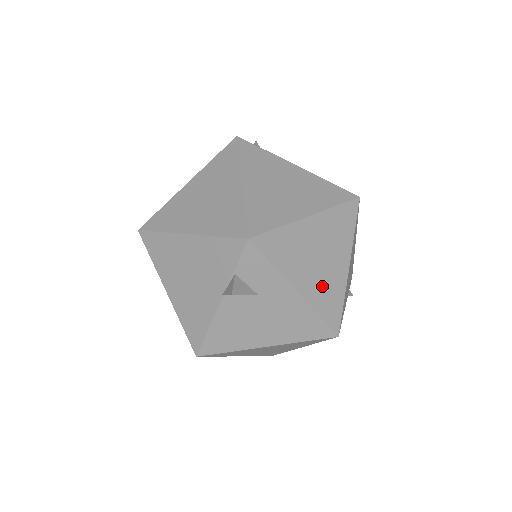
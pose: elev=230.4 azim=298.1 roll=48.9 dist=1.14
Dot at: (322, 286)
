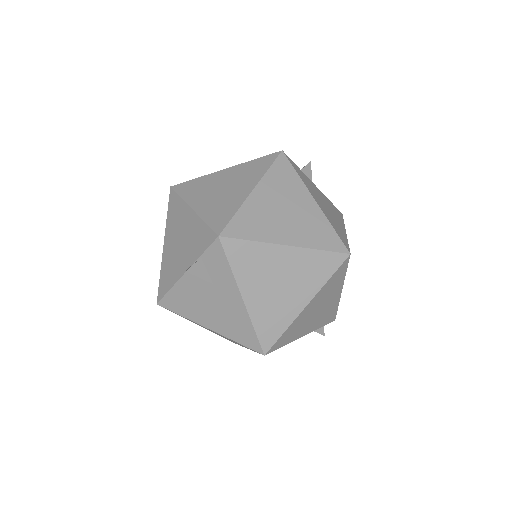
Dot at: (270, 307)
